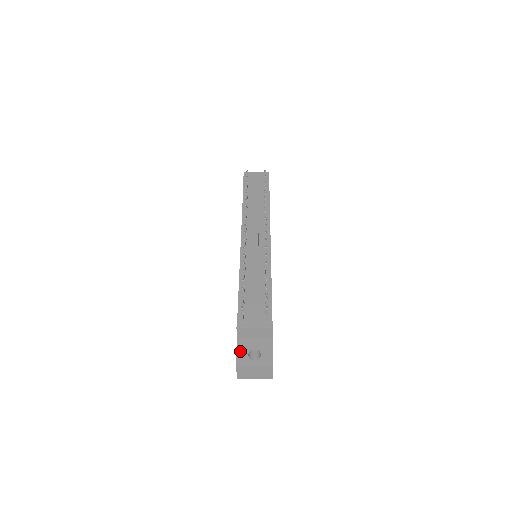
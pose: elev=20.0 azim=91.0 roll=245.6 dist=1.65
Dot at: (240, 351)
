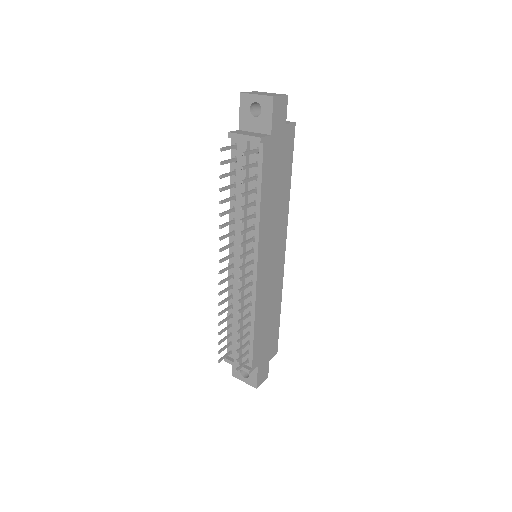
Dot at: occluded
